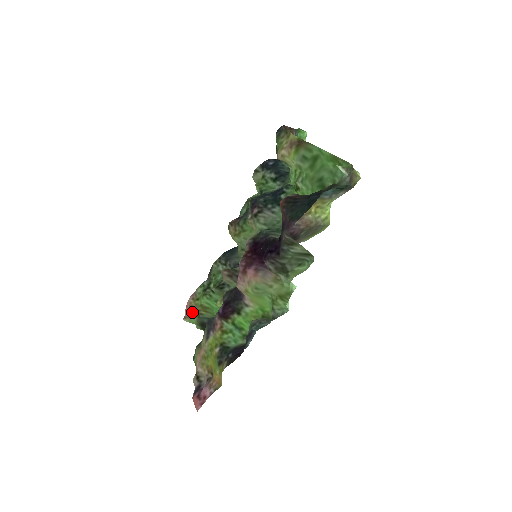
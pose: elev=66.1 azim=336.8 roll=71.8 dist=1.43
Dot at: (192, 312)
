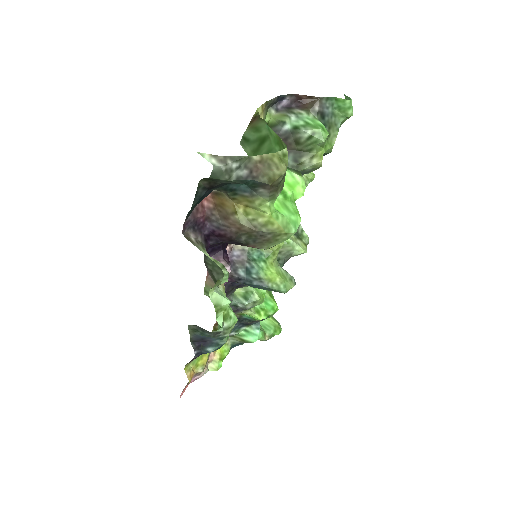
Dot at: occluded
